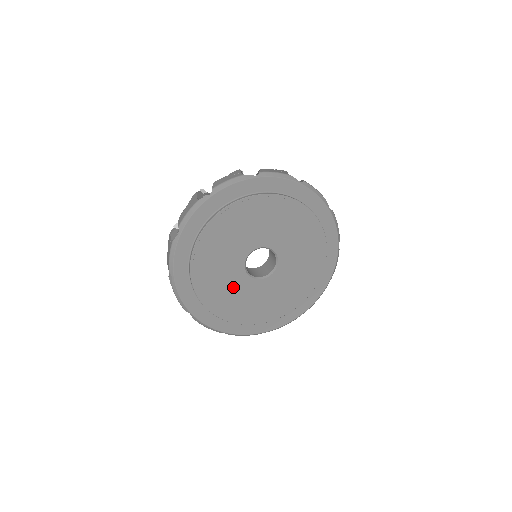
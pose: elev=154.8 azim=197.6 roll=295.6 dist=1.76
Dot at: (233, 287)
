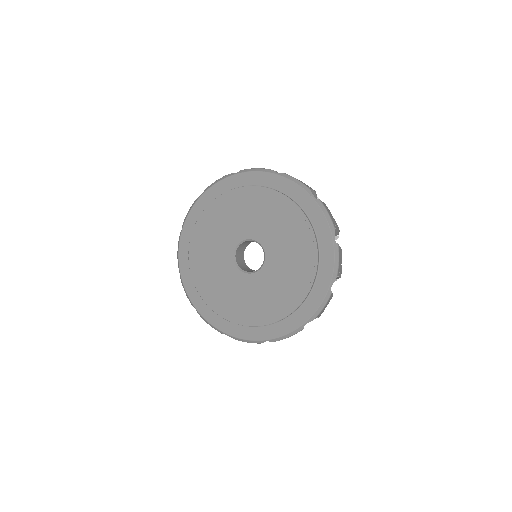
Dot at: (226, 281)
